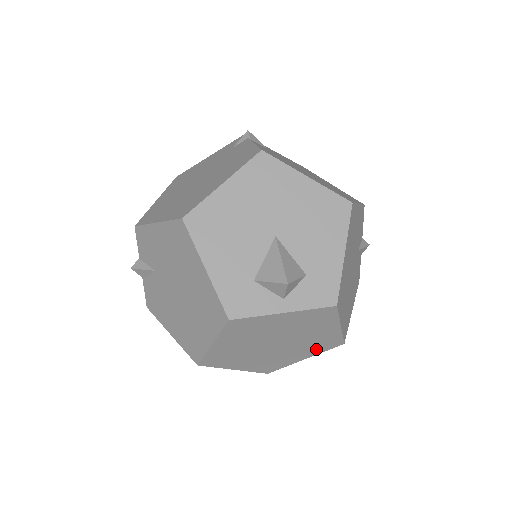
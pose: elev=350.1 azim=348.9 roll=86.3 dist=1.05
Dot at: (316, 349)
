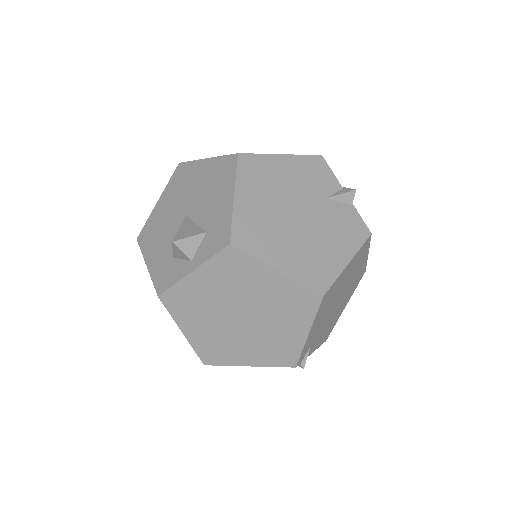
Dot at: (300, 314)
